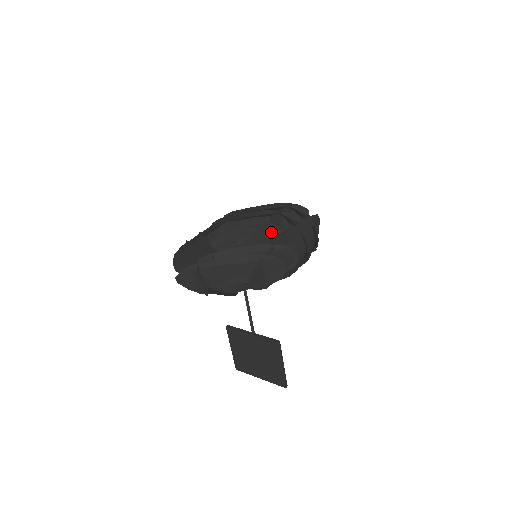
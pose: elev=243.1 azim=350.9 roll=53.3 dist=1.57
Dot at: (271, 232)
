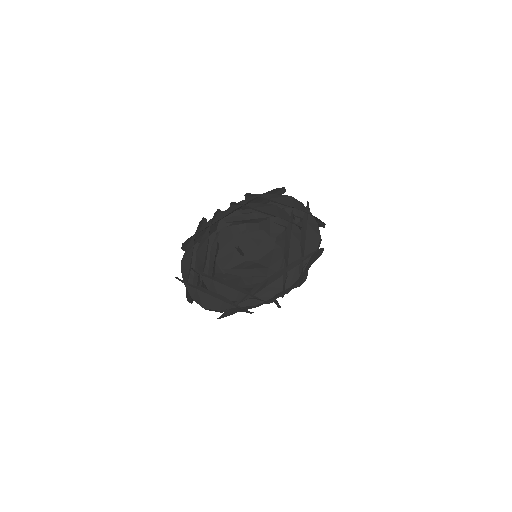
Dot at: (285, 226)
